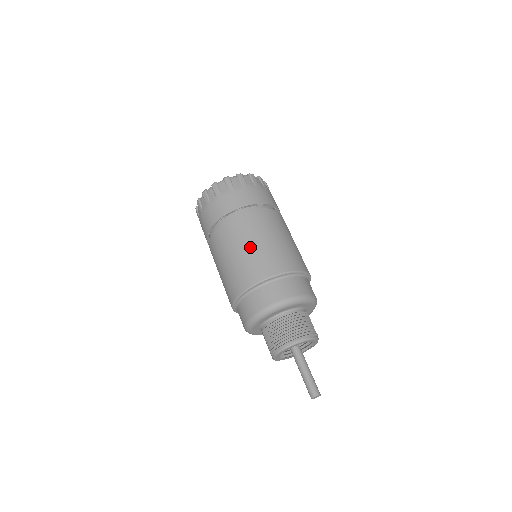
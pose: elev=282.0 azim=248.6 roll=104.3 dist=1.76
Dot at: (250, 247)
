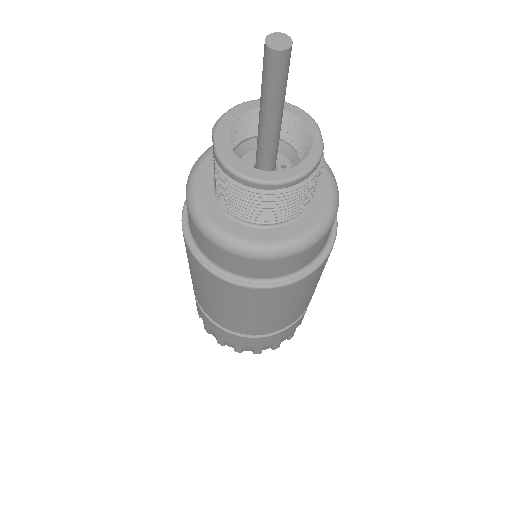
Dot at: occluded
